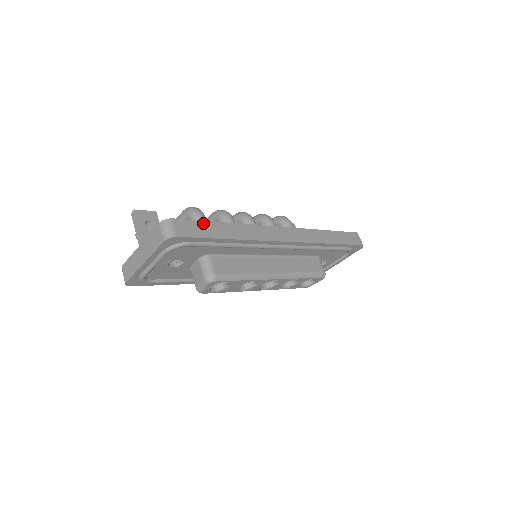
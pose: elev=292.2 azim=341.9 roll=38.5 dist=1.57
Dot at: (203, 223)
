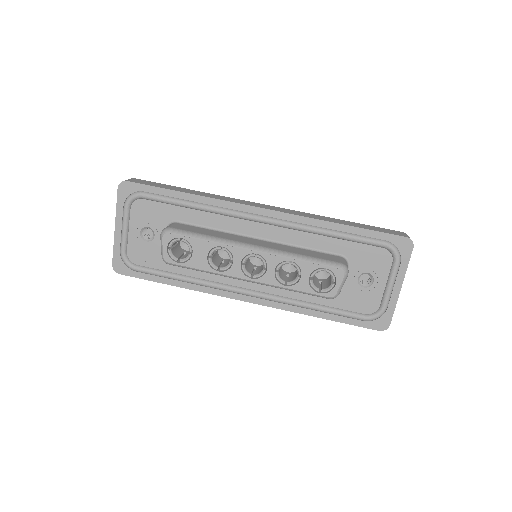
Dot at: (164, 185)
